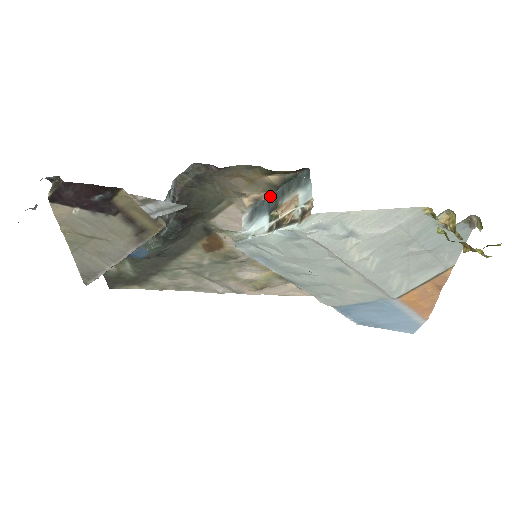
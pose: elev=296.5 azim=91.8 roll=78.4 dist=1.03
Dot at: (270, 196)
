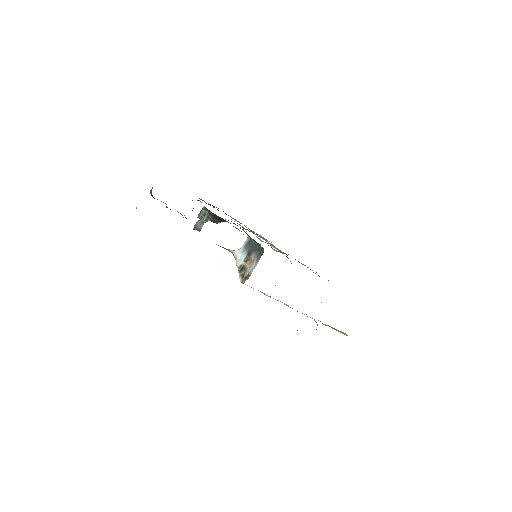
Dot at: (254, 243)
